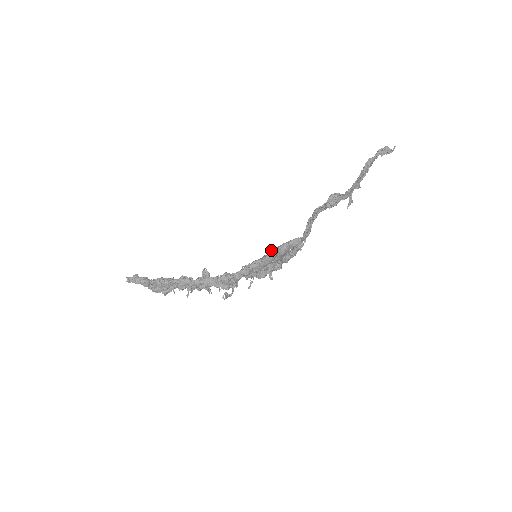
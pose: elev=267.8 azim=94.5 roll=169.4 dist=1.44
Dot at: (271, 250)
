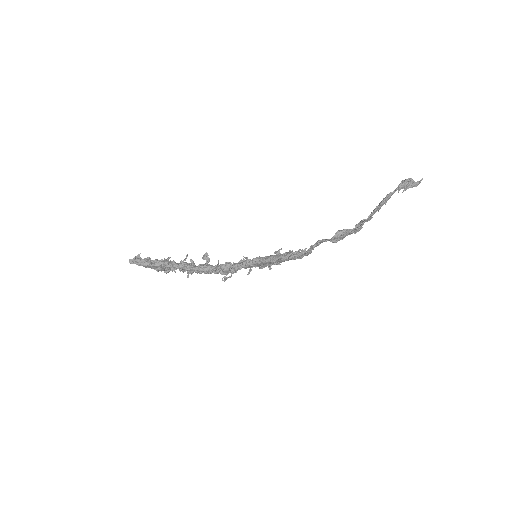
Dot at: (271, 256)
